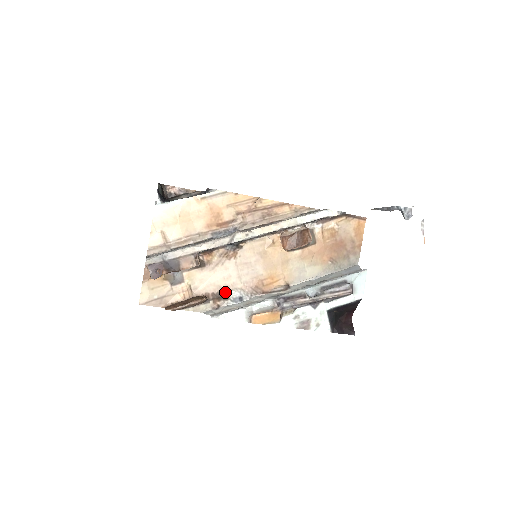
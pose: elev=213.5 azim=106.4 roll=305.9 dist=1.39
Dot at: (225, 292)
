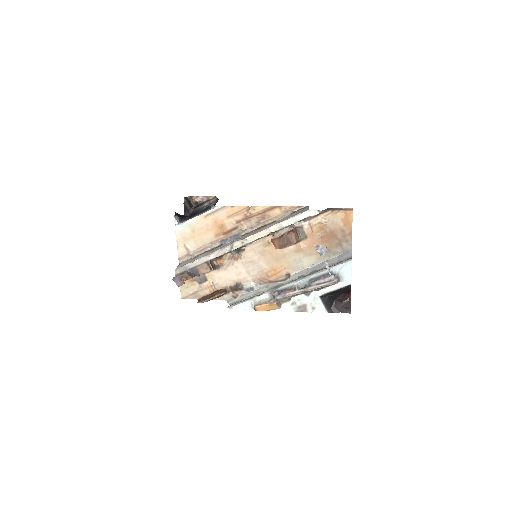
Dot at: (239, 285)
